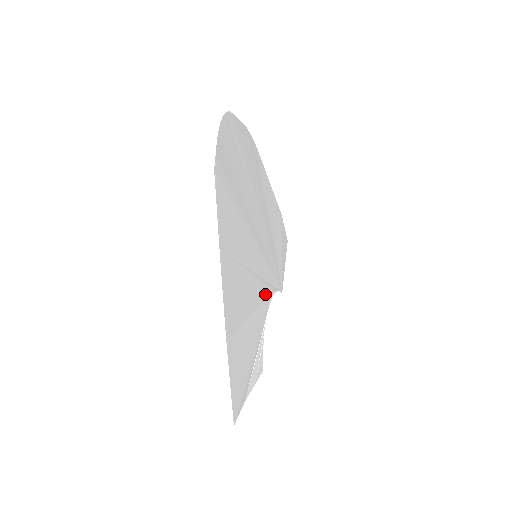
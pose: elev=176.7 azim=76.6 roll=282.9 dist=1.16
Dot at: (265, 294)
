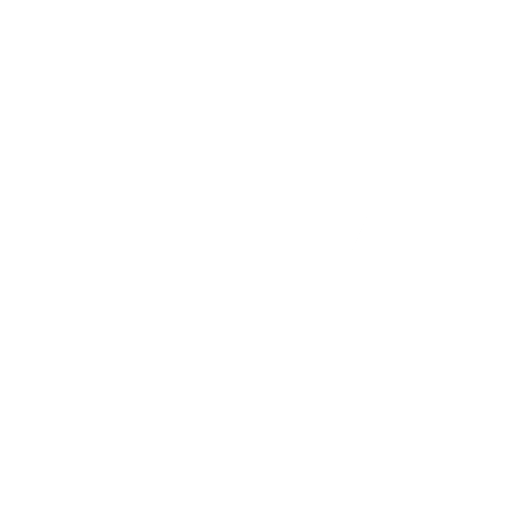
Dot at: (288, 275)
